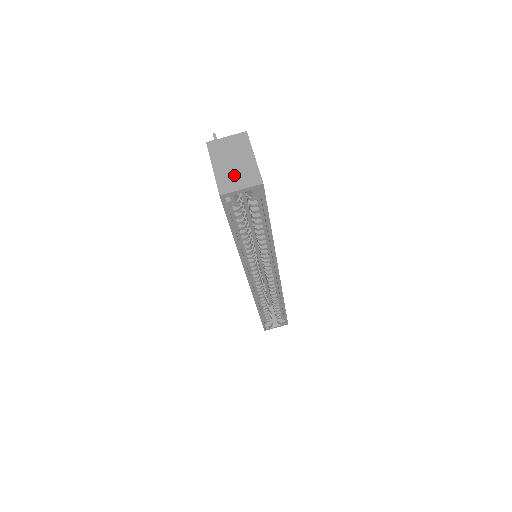
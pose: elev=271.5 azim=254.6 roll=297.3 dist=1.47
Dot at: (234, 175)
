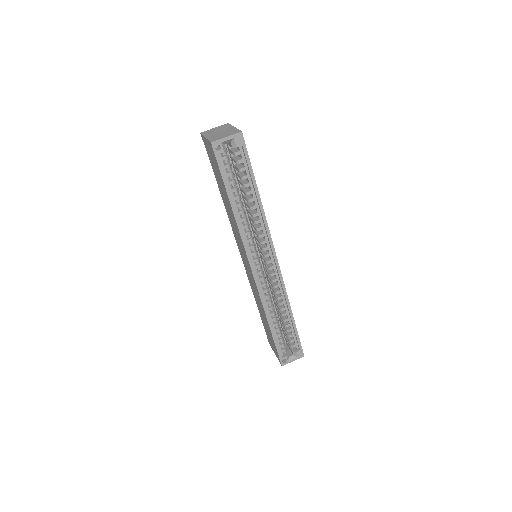
Dot at: (221, 135)
